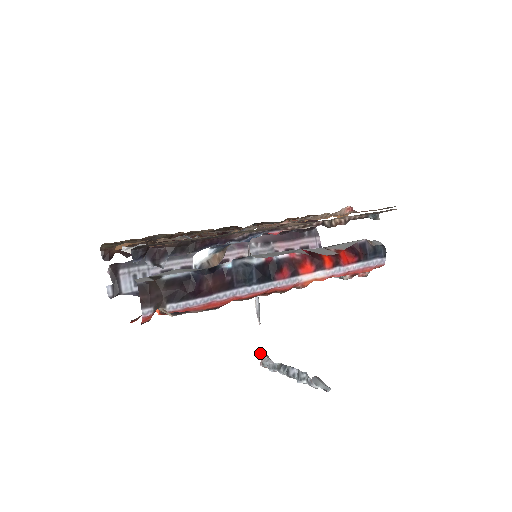
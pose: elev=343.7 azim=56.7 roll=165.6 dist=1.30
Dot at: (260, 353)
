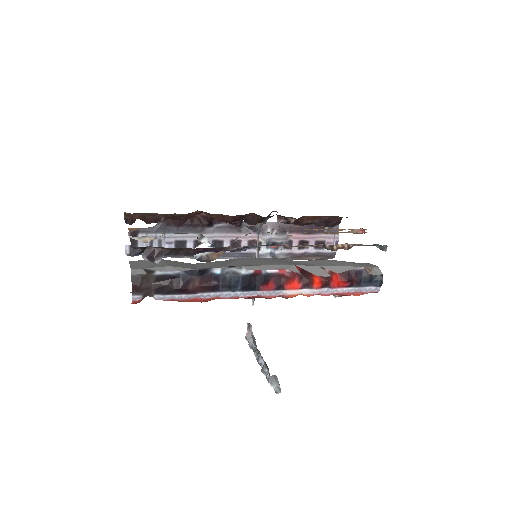
Dot at: (247, 328)
